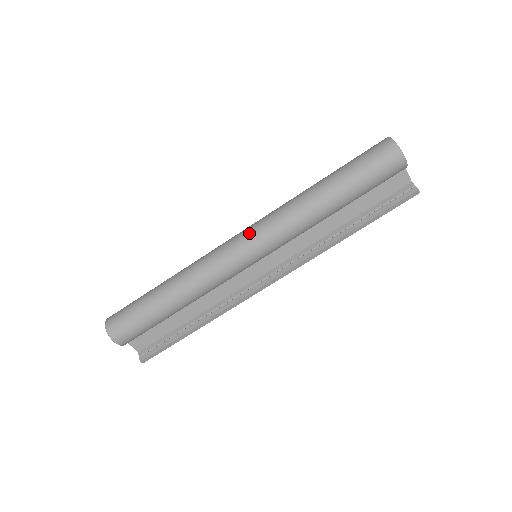
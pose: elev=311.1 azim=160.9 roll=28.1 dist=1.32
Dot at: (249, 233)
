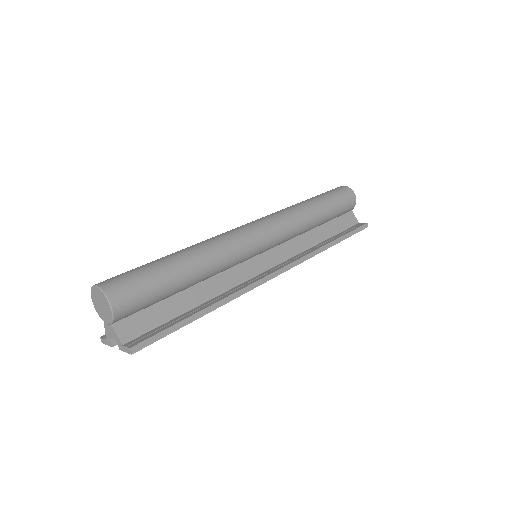
Dot at: (256, 220)
